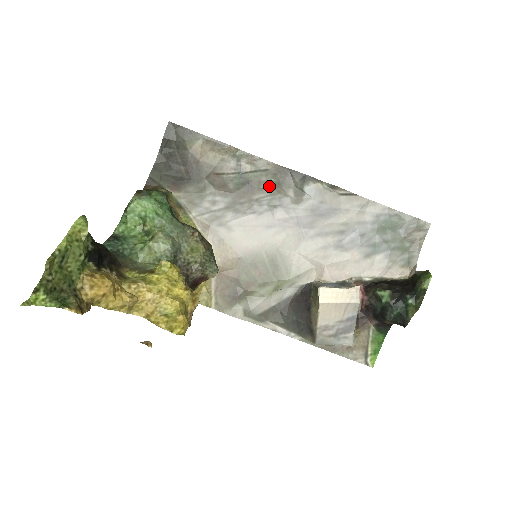
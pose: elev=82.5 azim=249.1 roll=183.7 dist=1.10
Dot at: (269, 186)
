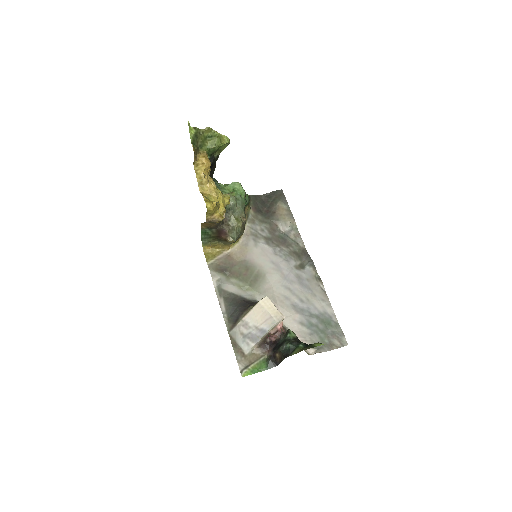
Dot at: (292, 250)
